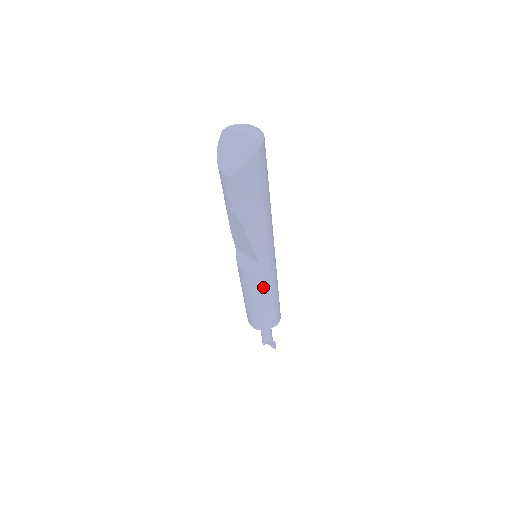
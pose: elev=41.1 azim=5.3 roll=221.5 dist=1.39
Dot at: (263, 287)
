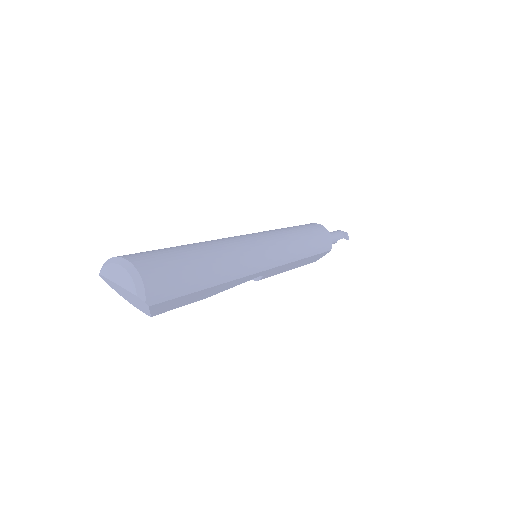
Dot at: (286, 267)
